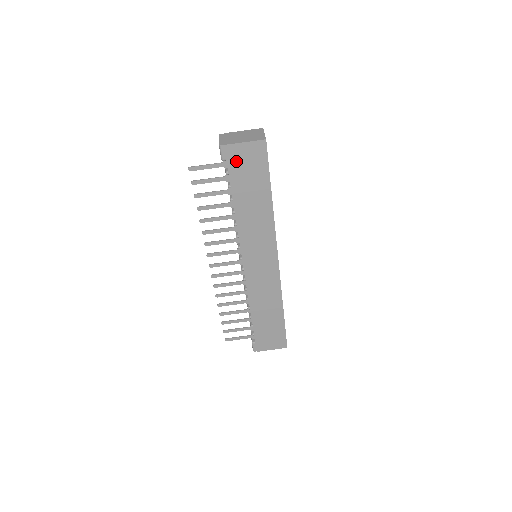
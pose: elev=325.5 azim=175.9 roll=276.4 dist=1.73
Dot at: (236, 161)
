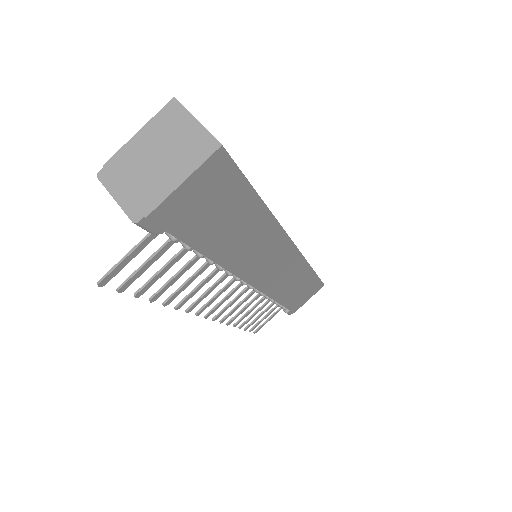
Dot at: (182, 217)
